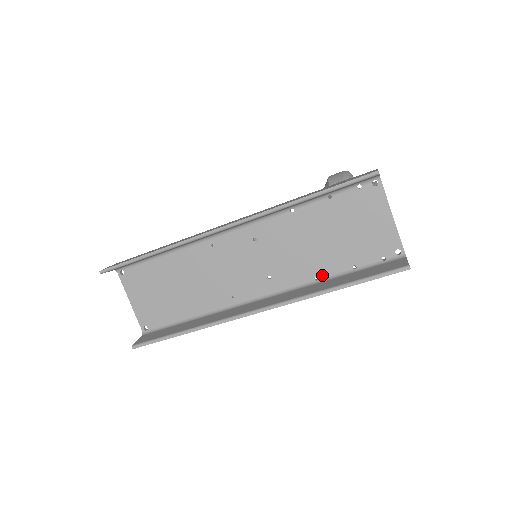
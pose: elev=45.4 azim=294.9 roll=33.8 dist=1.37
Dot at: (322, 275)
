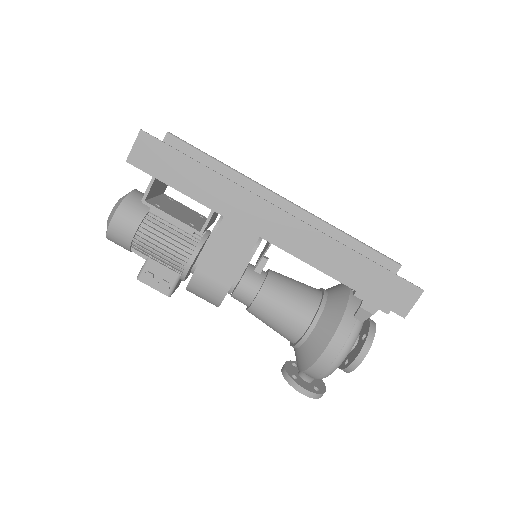
Dot at: occluded
